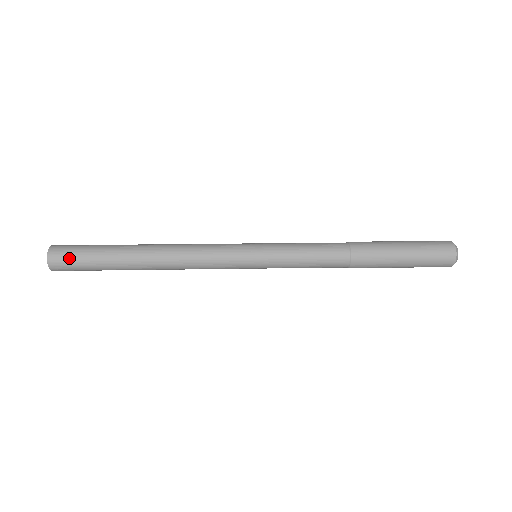
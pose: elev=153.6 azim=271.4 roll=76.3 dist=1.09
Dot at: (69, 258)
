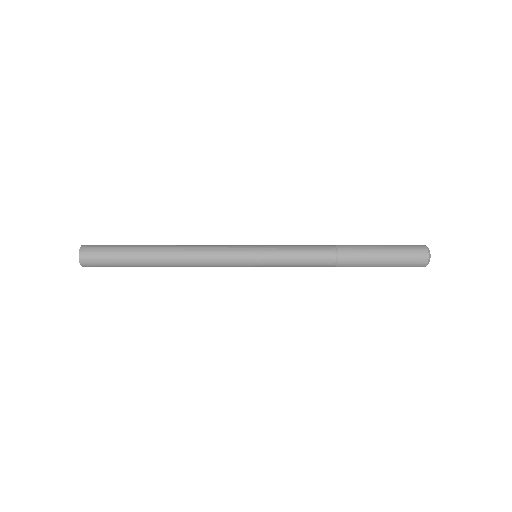
Dot at: (100, 246)
